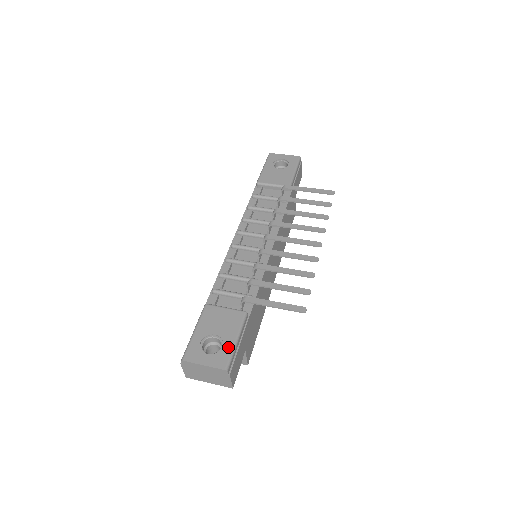
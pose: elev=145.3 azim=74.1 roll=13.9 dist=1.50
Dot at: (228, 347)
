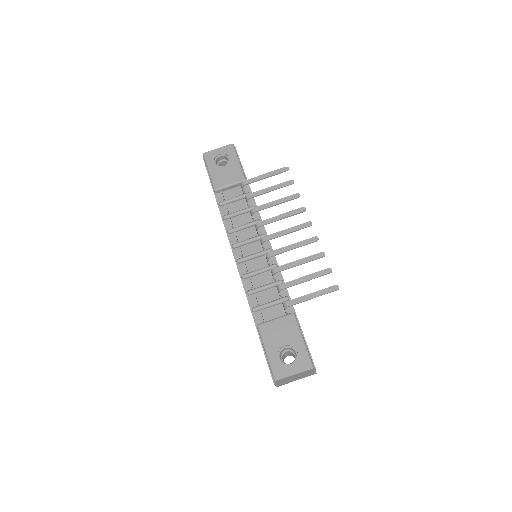
Dot at: (301, 350)
